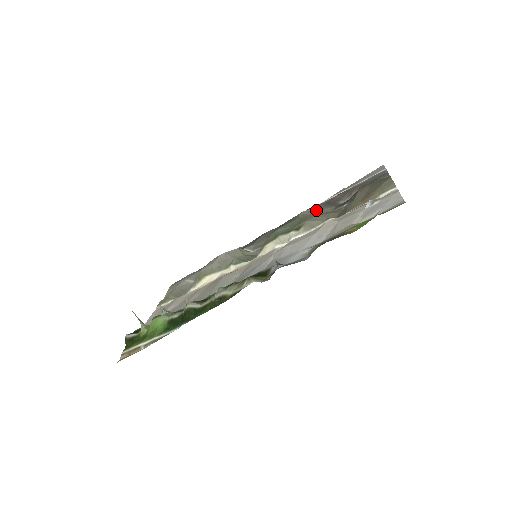
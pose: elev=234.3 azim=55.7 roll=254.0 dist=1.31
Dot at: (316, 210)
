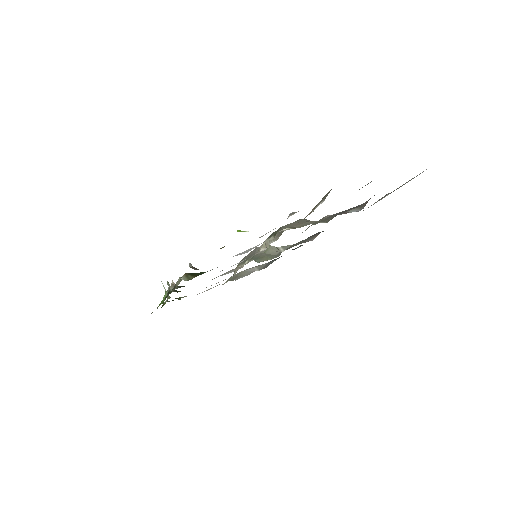
Dot at: (330, 216)
